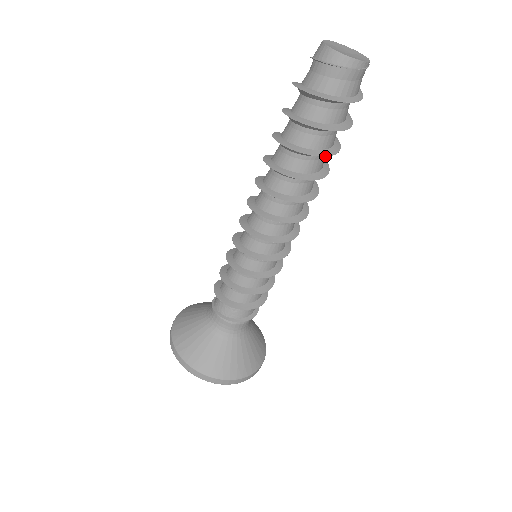
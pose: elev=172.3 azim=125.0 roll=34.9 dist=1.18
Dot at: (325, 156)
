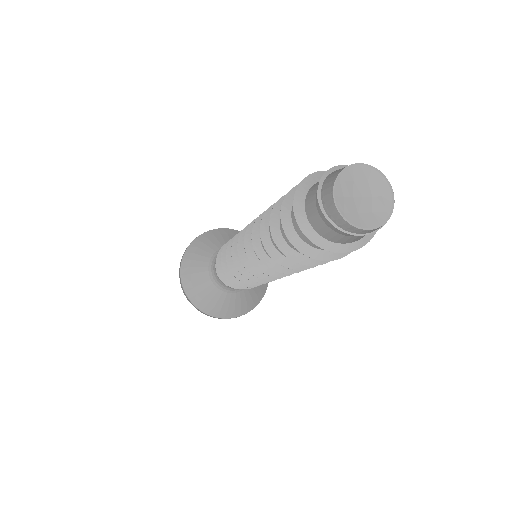
Dot at: (313, 265)
